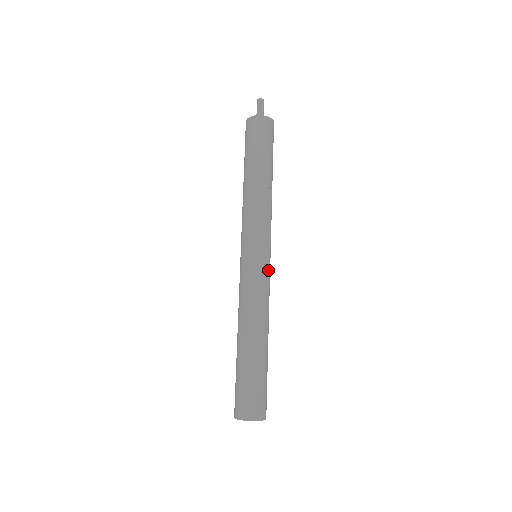
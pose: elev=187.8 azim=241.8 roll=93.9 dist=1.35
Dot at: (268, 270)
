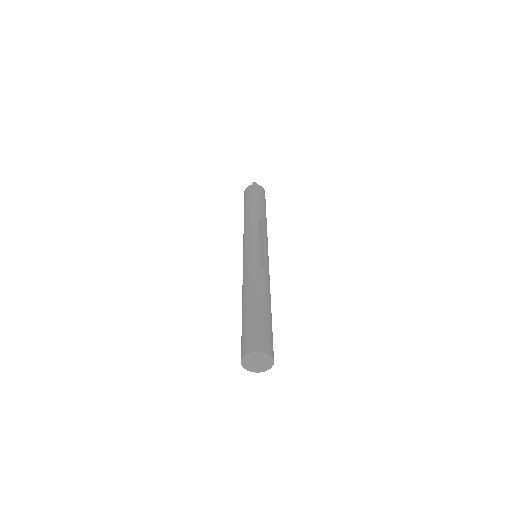
Dot at: (264, 257)
